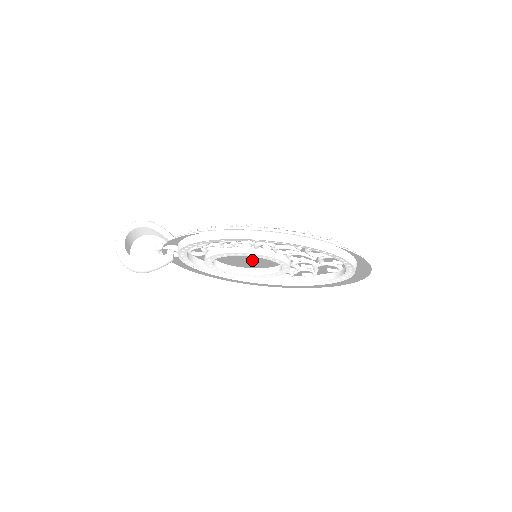
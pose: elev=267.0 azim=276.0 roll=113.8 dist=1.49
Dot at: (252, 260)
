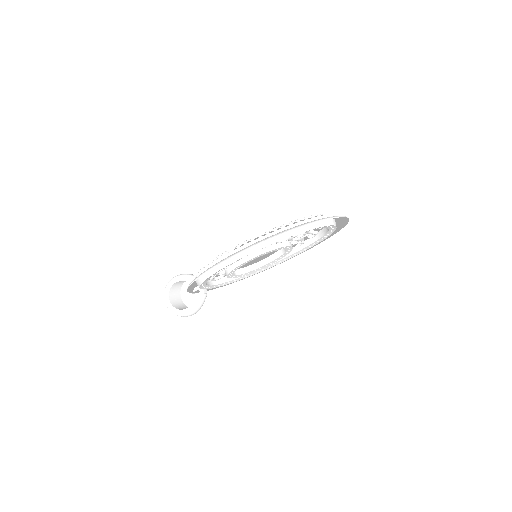
Dot at: occluded
